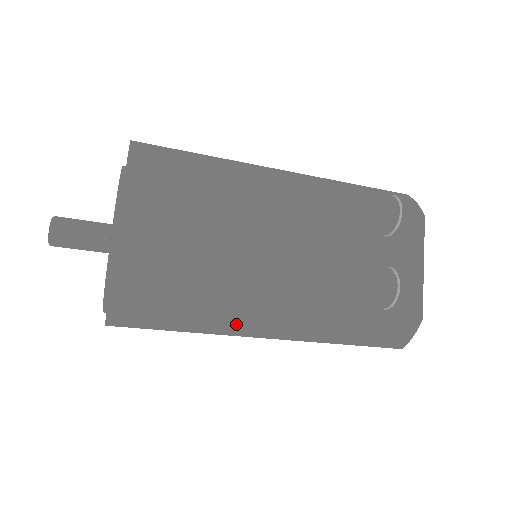
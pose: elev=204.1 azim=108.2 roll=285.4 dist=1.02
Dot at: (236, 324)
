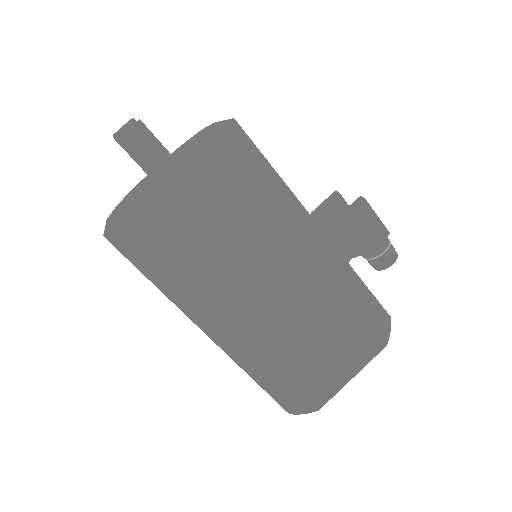
Dot at: (294, 221)
